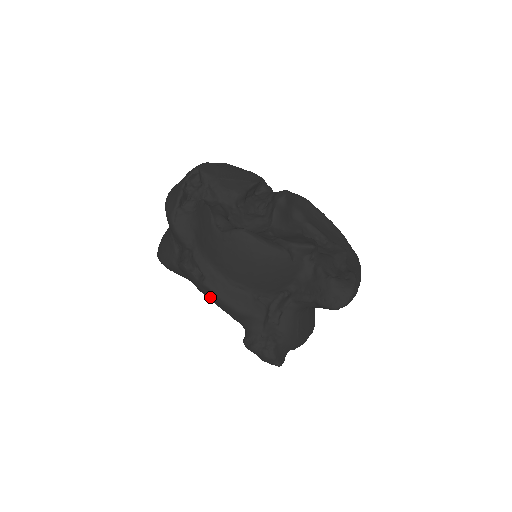
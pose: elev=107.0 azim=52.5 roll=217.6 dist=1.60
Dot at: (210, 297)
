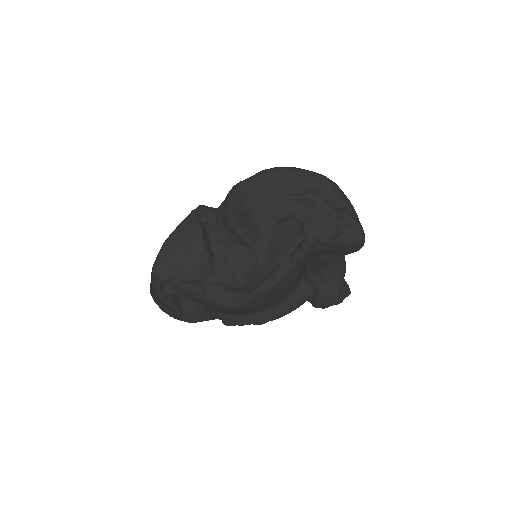
Dot at: occluded
